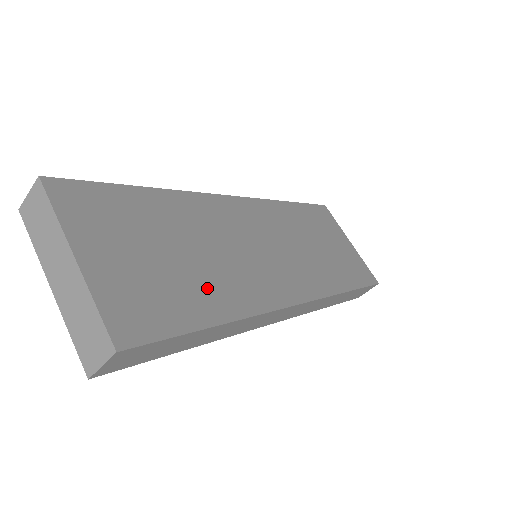
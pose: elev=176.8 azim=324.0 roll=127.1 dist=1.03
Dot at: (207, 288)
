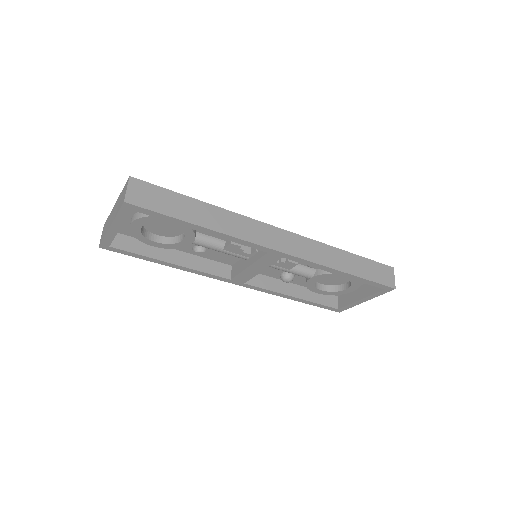
Dot at: occluded
